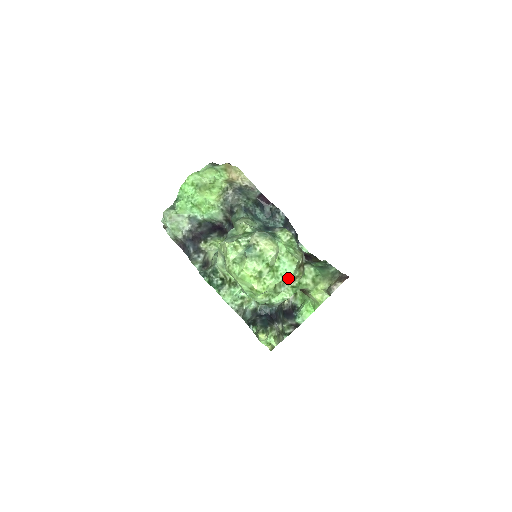
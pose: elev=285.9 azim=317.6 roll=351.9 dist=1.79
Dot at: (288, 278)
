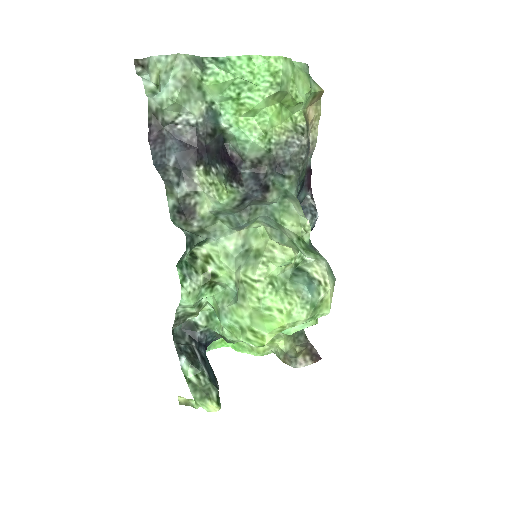
Dot at: (287, 333)
